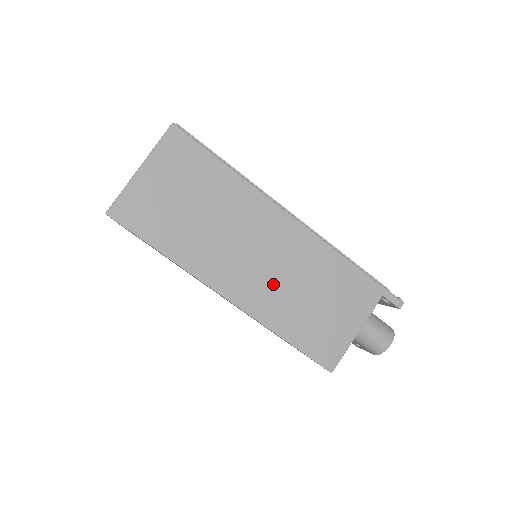
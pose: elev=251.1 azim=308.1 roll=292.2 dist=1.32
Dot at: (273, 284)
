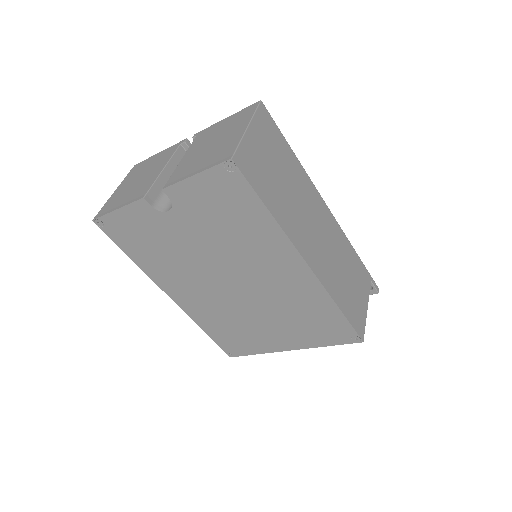
Dot at: (327, 258)
